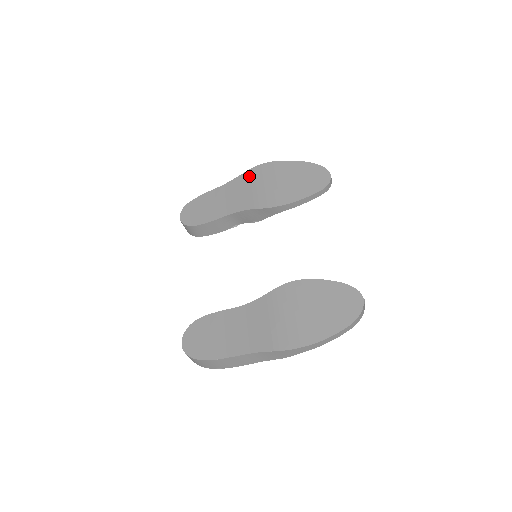
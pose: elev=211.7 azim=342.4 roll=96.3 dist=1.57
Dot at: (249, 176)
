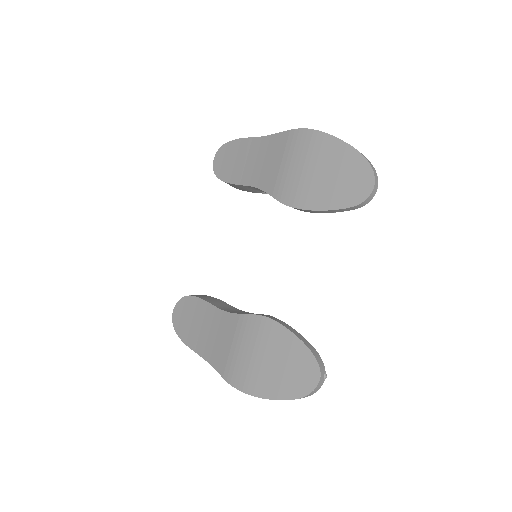
Dot at: (286, 141)
